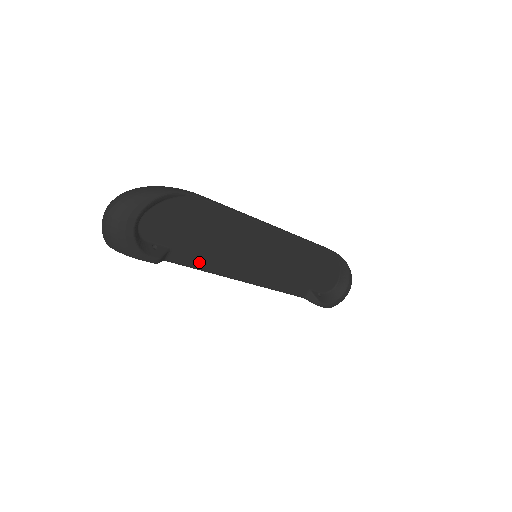
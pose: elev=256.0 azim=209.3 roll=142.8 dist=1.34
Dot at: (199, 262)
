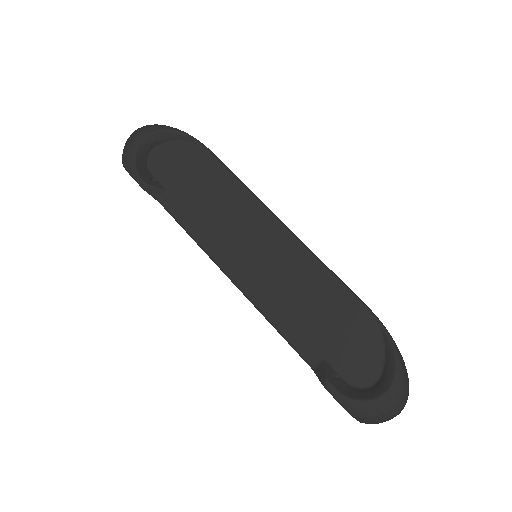
Dot at: (188, 222)
